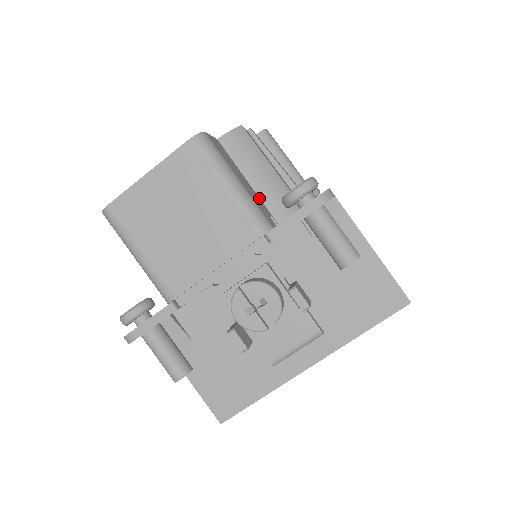
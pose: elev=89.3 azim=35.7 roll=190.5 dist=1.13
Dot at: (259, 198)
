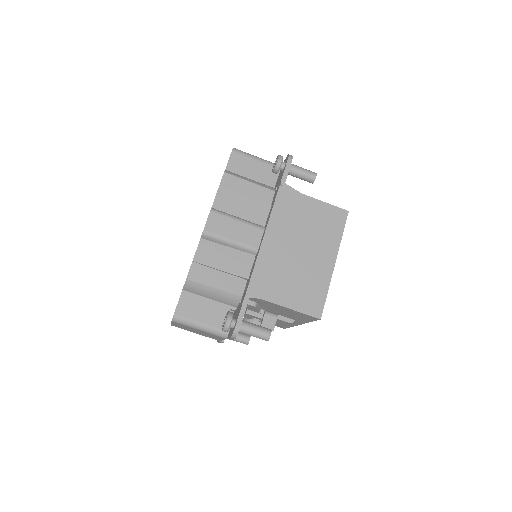
Dot at: (219, 303)
